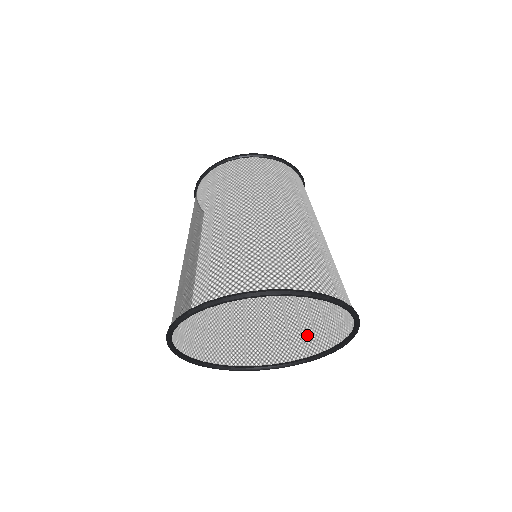
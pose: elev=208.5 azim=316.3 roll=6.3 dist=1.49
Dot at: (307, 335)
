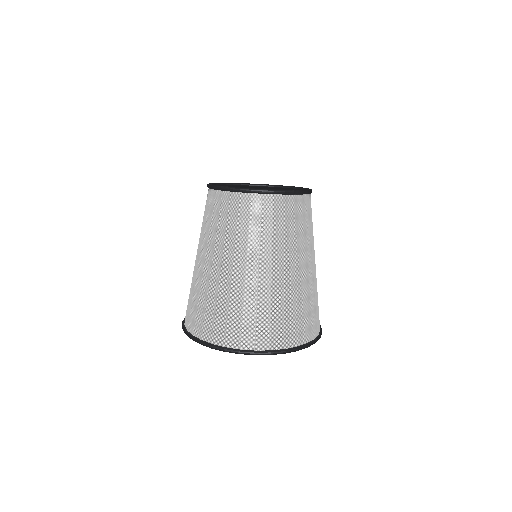
Dot at: occluded
